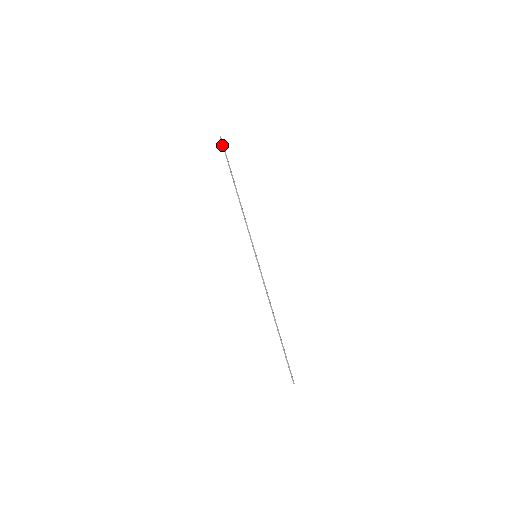
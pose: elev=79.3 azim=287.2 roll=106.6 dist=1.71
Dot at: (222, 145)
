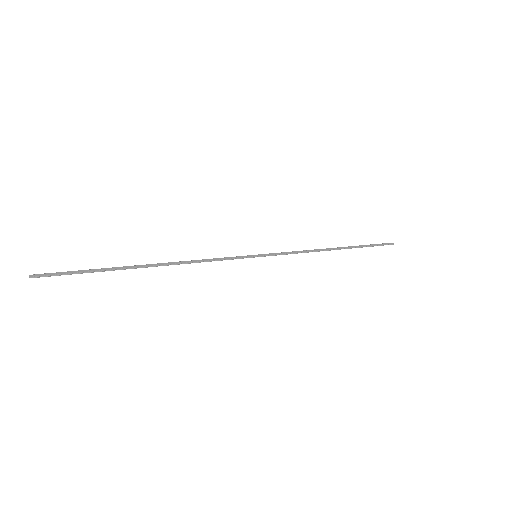
Dot at: occluded
